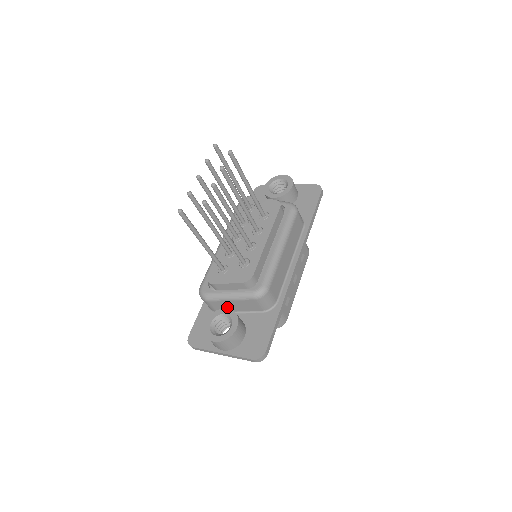
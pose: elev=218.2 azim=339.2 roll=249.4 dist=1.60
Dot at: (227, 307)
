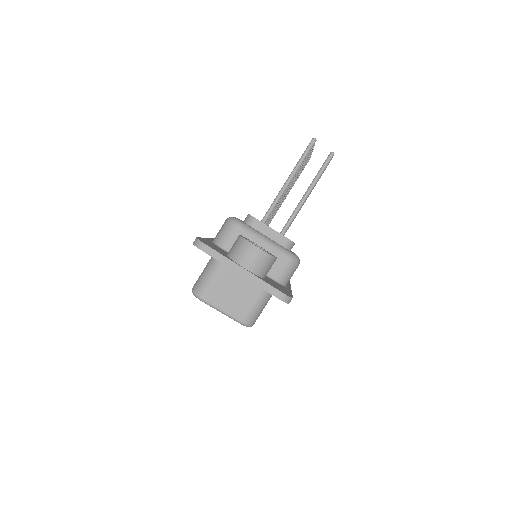
Dot at: occluded
